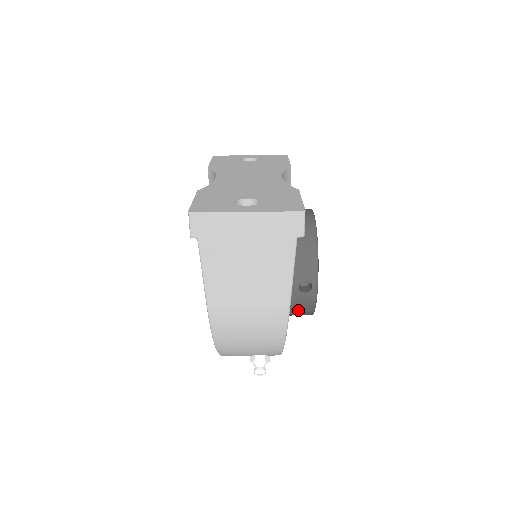
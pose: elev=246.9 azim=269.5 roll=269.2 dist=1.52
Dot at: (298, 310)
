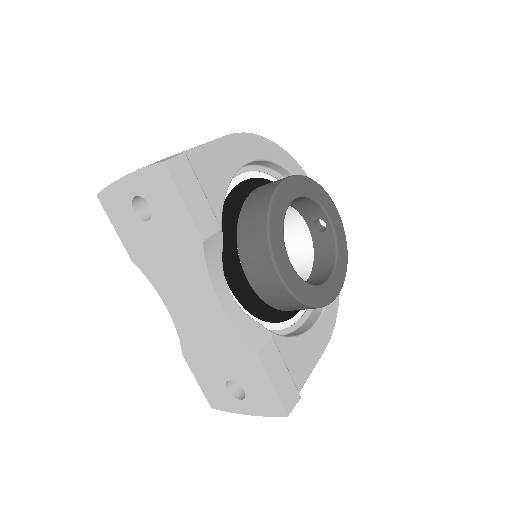
Dot at: occluded
